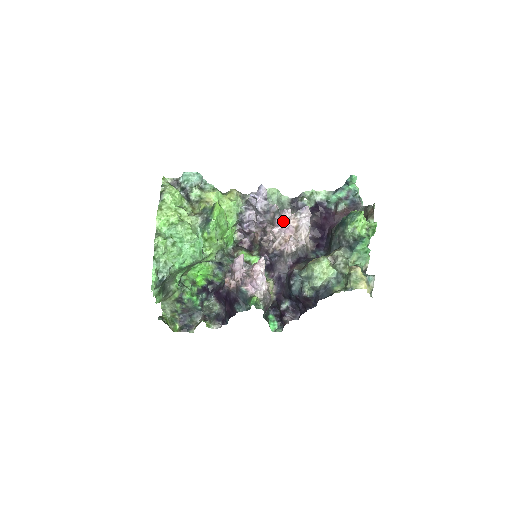
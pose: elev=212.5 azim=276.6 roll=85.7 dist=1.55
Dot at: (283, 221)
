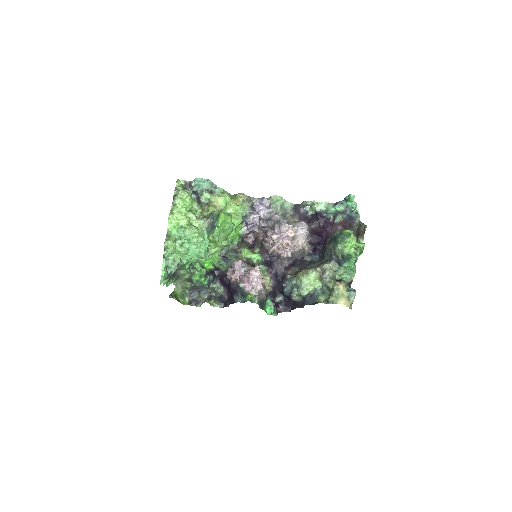
Dot at: (281, 232)
